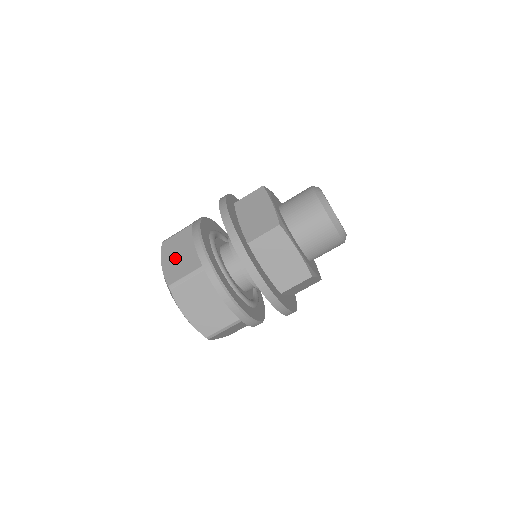
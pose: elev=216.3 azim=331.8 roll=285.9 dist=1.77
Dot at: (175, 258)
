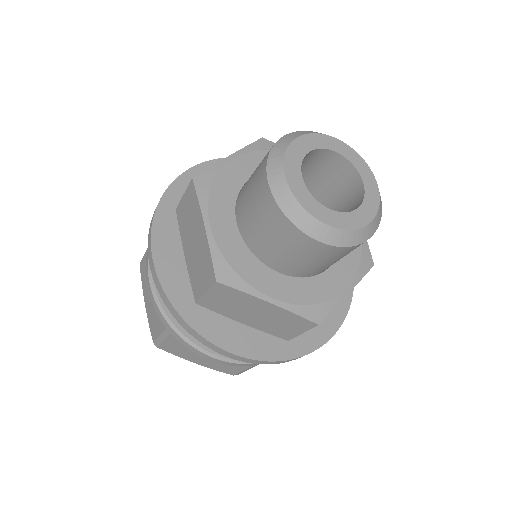
Dot at: (149, 299)
